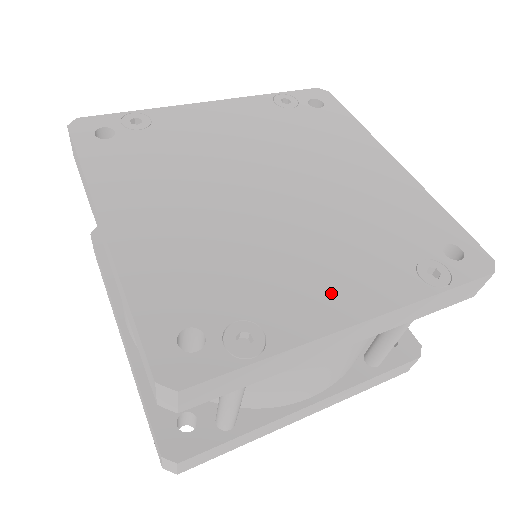
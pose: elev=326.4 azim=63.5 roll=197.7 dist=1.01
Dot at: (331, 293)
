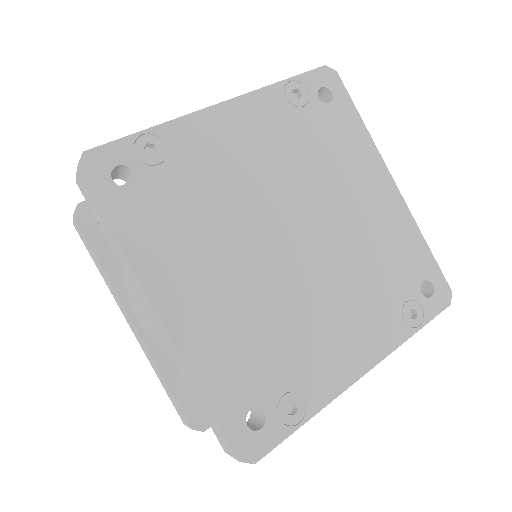
Dot at: (346, 351)
